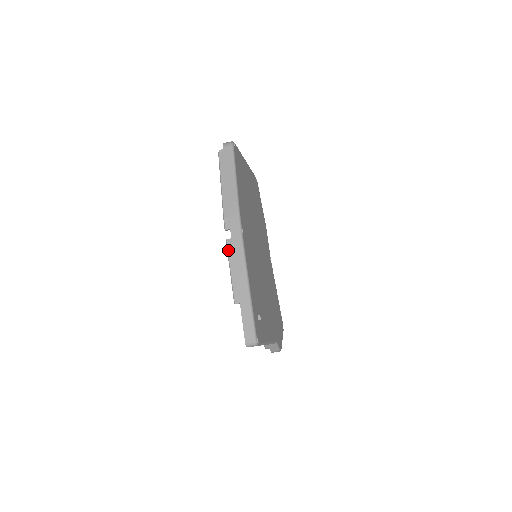
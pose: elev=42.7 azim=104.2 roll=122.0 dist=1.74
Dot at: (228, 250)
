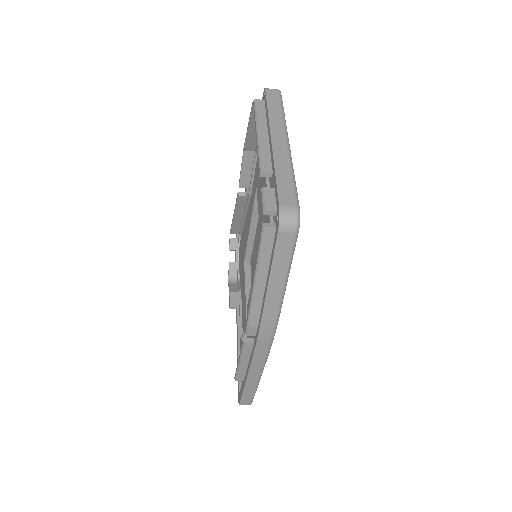
Dot at: (243, 351)
